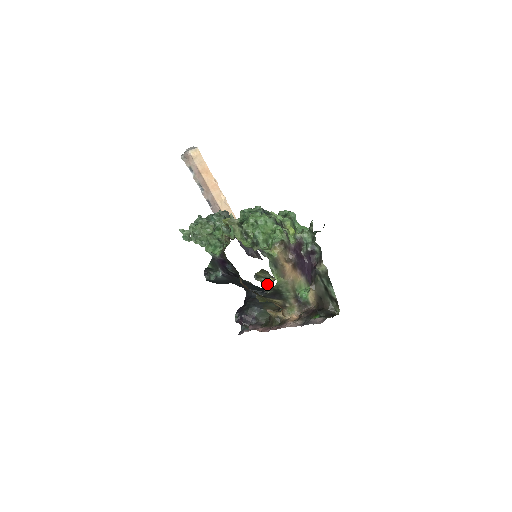
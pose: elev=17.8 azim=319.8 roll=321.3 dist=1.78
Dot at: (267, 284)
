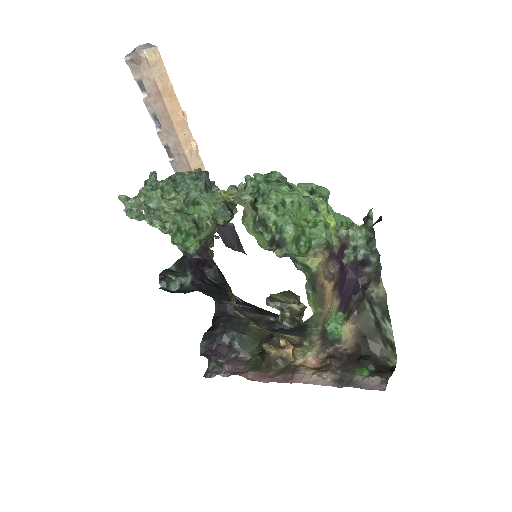
Dot at: (288, 314)
